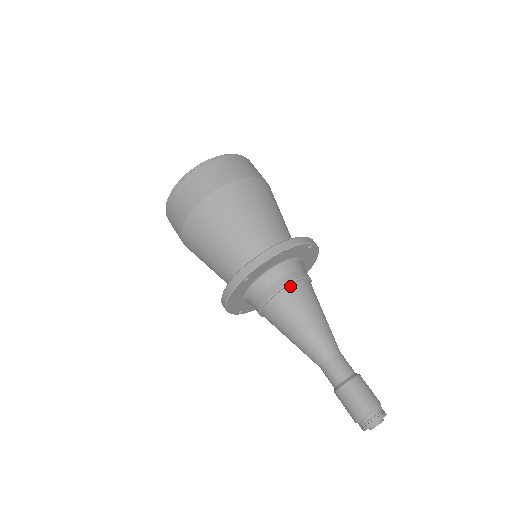
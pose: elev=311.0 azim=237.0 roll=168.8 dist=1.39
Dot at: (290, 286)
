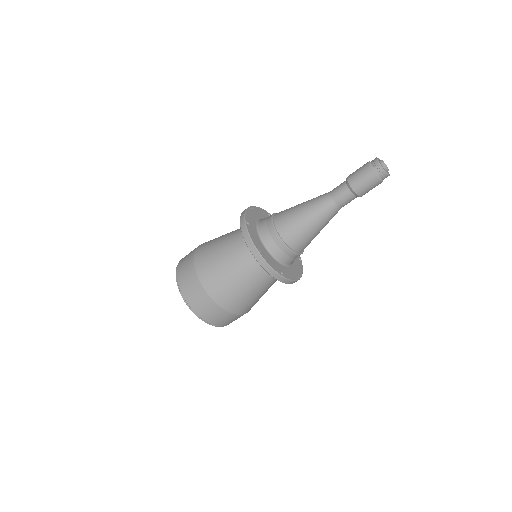
Dot at: occluded
